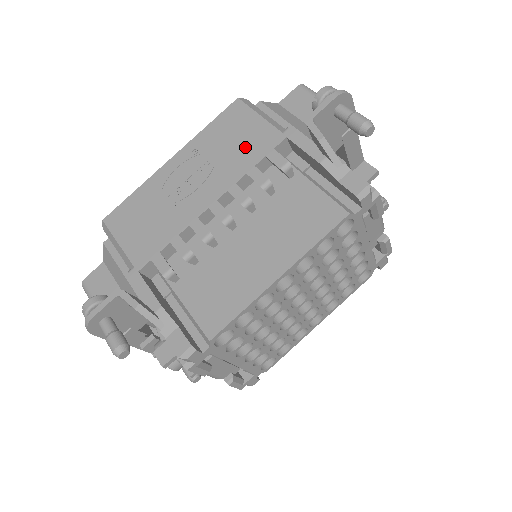
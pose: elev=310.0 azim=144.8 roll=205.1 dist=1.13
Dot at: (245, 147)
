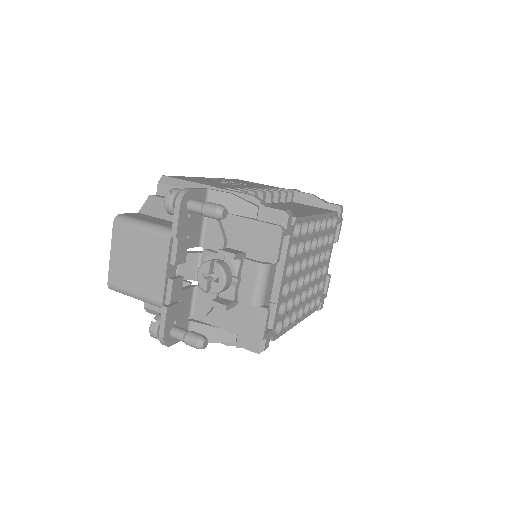
Dot at: (259, 185)
